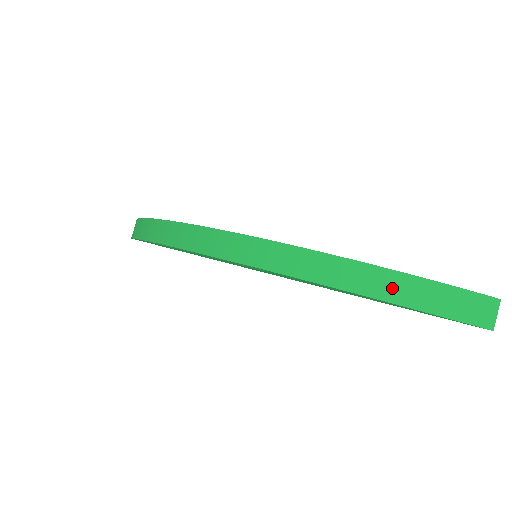
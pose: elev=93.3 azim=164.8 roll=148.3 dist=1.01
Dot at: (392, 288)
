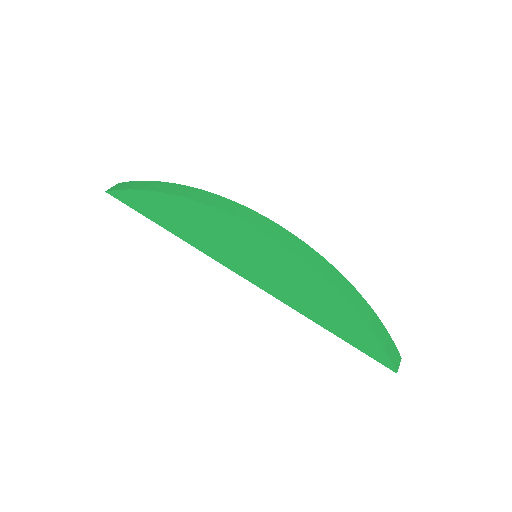
Dot at: (365, 311)
